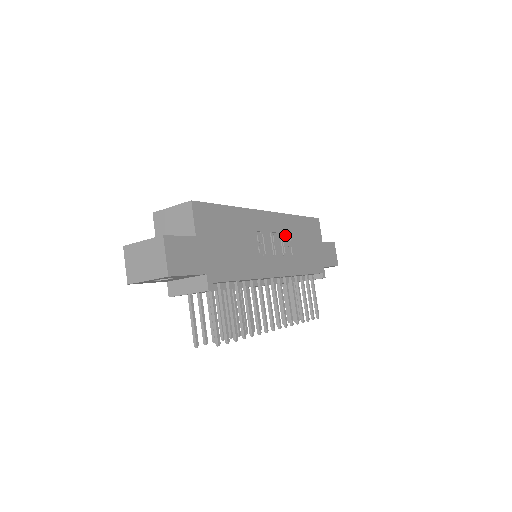
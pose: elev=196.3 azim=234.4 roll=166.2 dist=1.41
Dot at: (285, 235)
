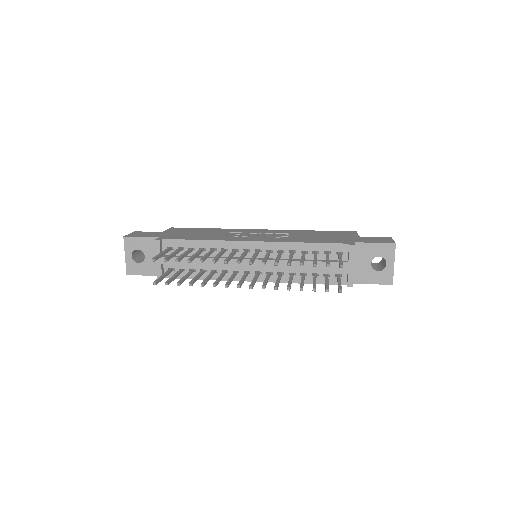
Dot at: occluded
